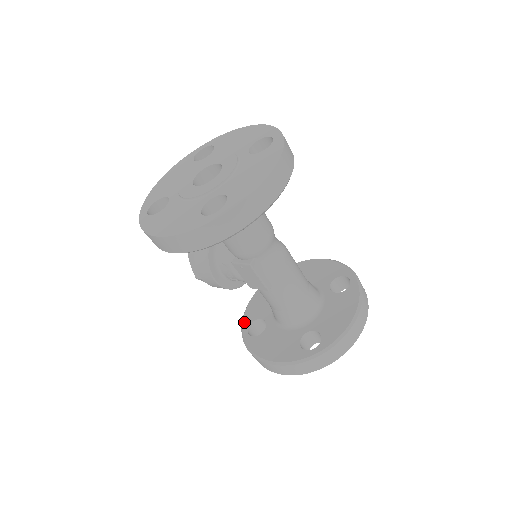
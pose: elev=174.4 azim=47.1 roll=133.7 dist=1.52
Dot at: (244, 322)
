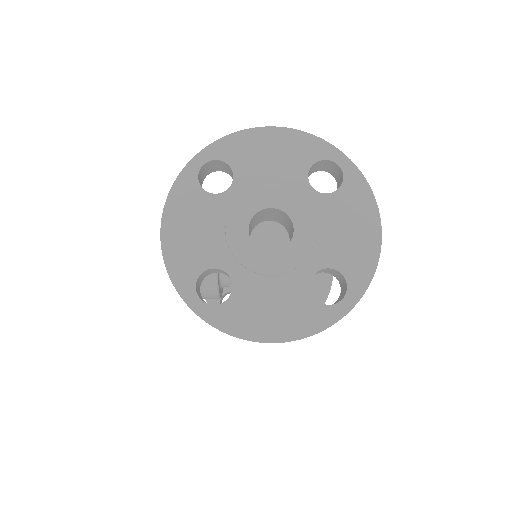
Dot at: (210, 300)
